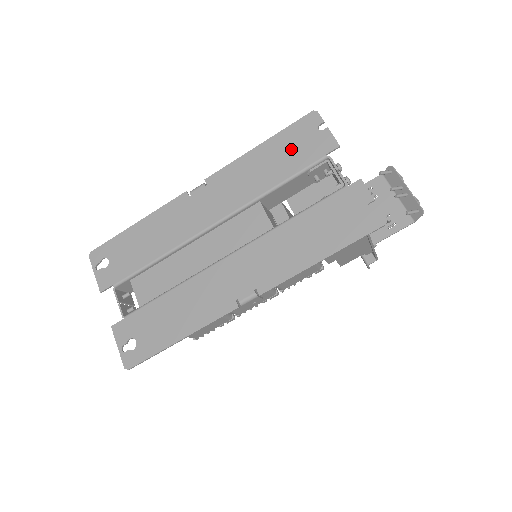
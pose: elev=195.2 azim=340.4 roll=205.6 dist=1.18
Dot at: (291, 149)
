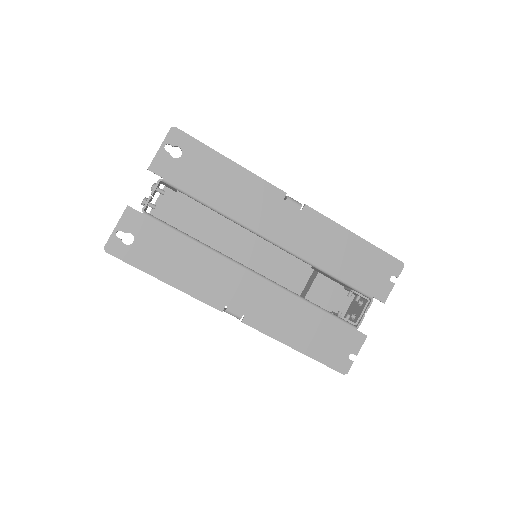
Dot at: (366, 266)
